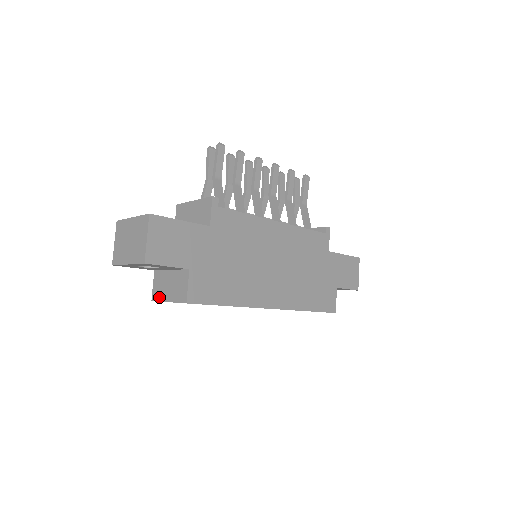
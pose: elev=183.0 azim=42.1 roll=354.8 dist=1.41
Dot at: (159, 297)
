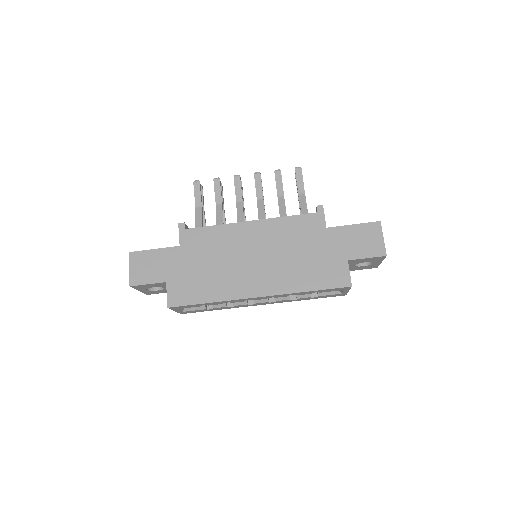
Dot at: occluded
